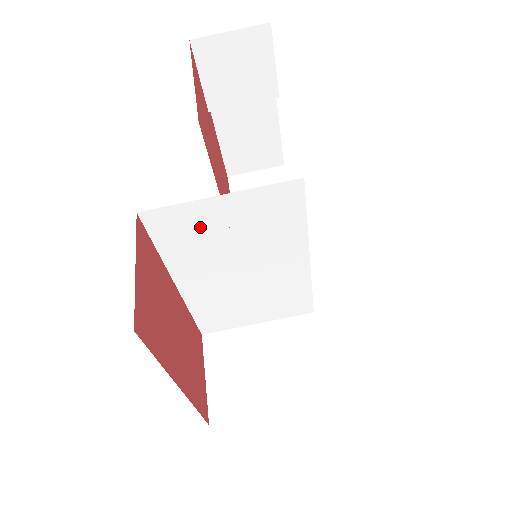
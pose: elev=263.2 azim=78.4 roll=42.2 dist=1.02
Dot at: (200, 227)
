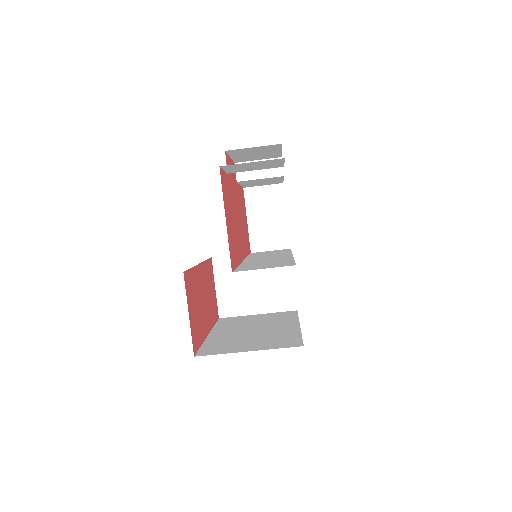
Dot at: occluded
